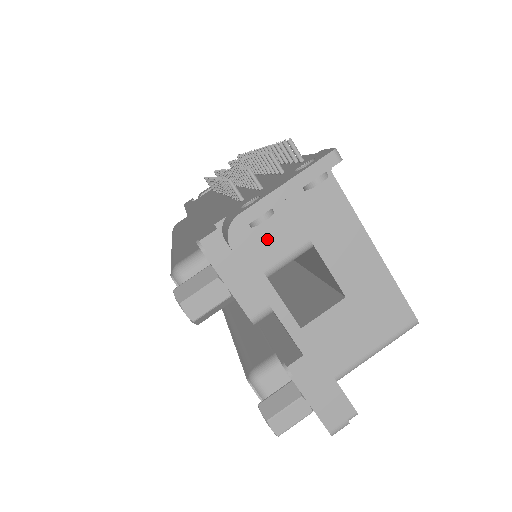
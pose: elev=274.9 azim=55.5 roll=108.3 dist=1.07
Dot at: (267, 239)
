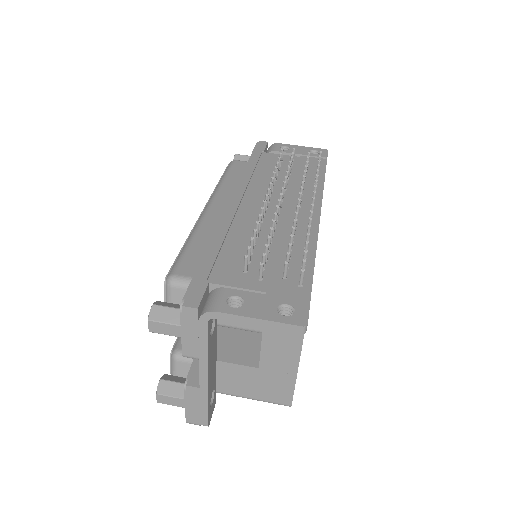
Dot at: occluded
